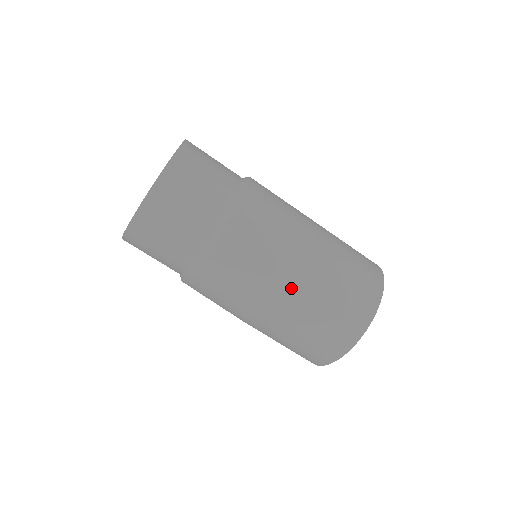
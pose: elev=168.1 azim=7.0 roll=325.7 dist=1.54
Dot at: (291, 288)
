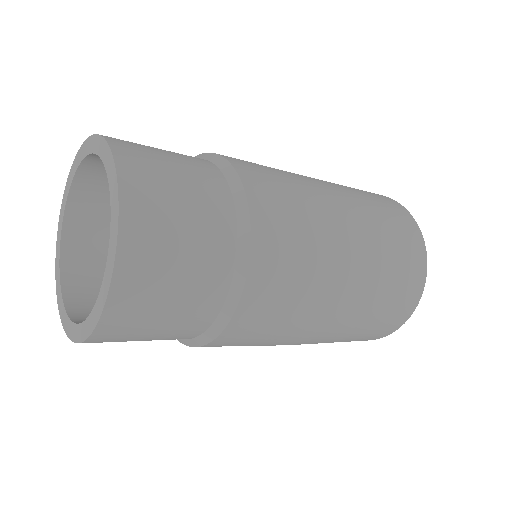
Dot at: (344, 298)
